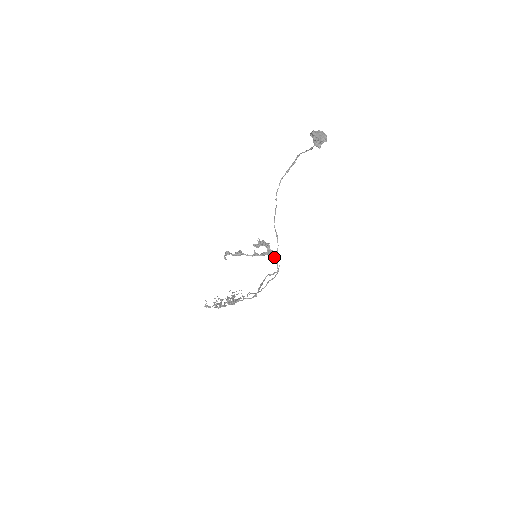
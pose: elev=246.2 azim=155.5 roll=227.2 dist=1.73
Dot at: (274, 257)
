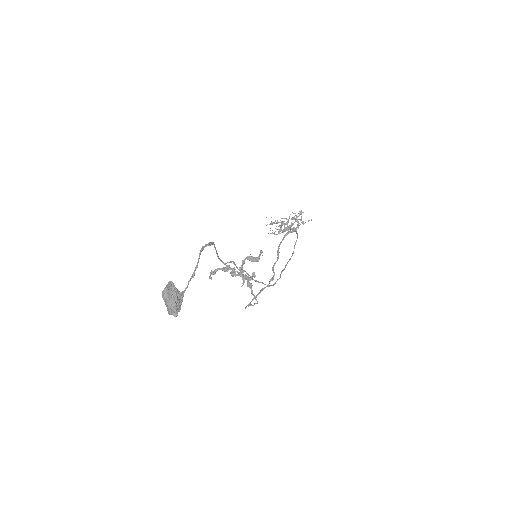
Dot at: occluded
